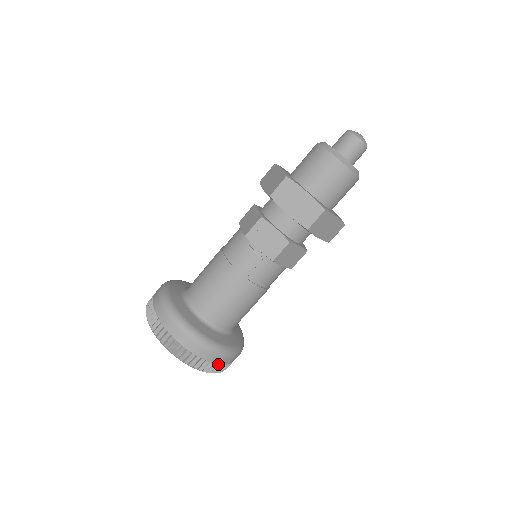
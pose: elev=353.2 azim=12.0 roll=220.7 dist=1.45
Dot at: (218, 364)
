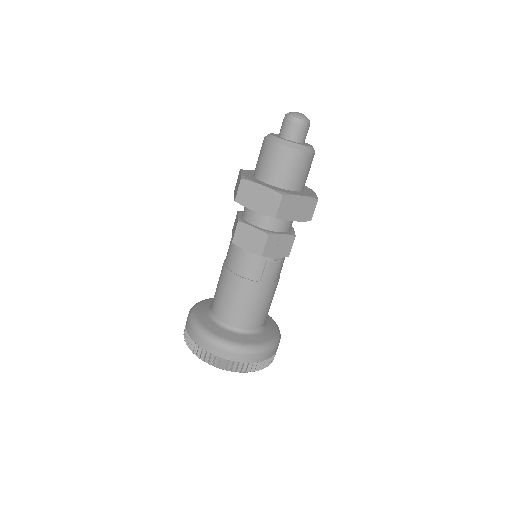
Dot at: occluded
